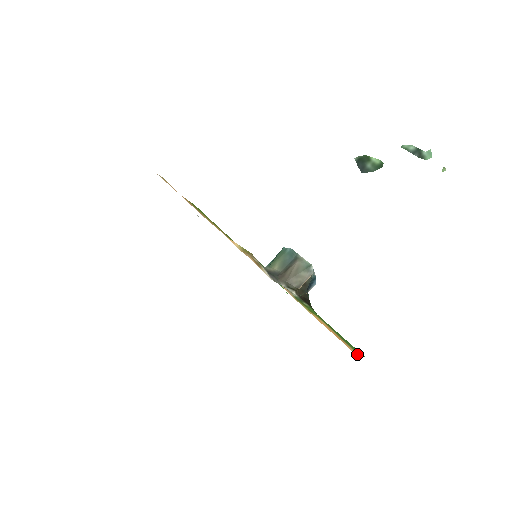
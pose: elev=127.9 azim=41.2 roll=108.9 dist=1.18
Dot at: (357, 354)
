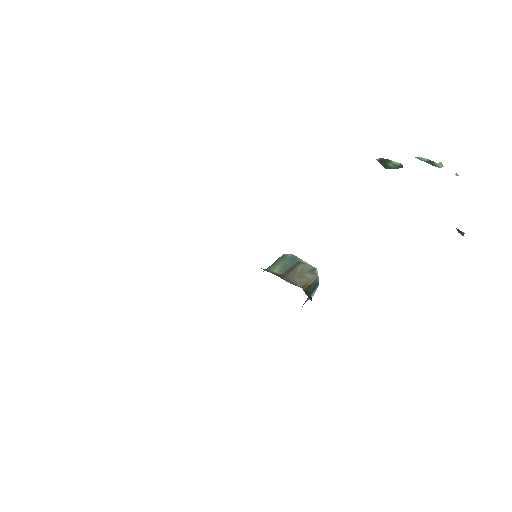
Dot at: occluded
